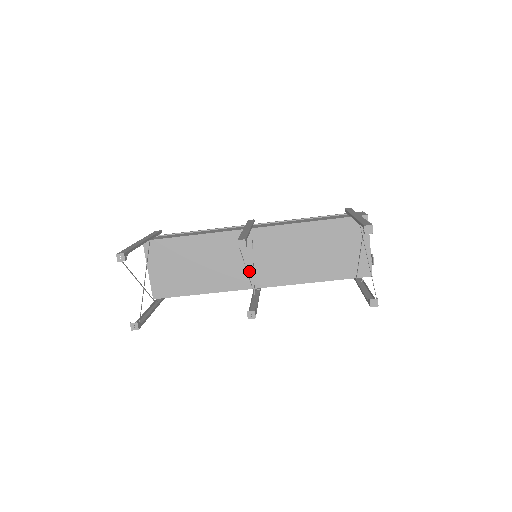
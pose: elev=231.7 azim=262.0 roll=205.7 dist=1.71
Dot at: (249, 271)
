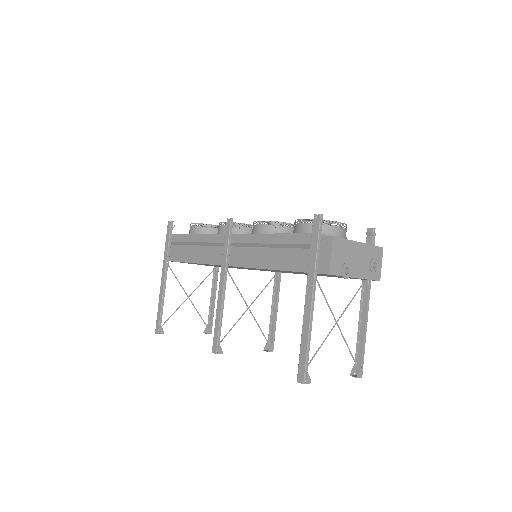
Dot at: occluded
